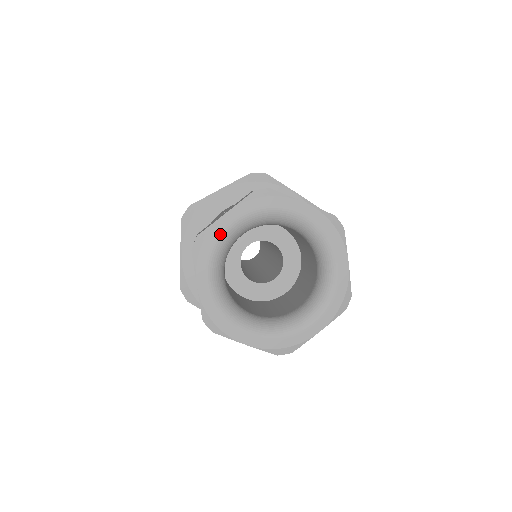
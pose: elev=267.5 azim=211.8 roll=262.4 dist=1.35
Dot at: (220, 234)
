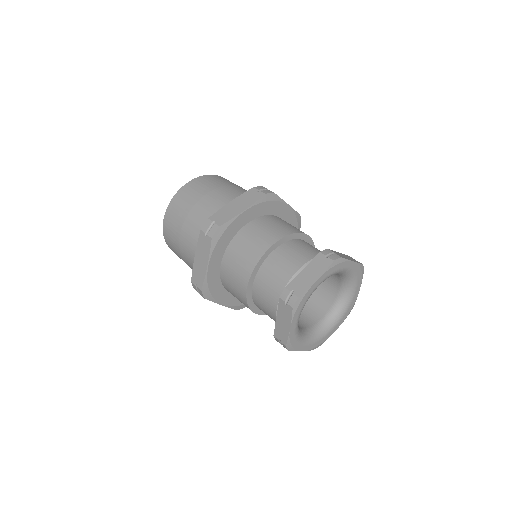
Dot at: (311, 293)
